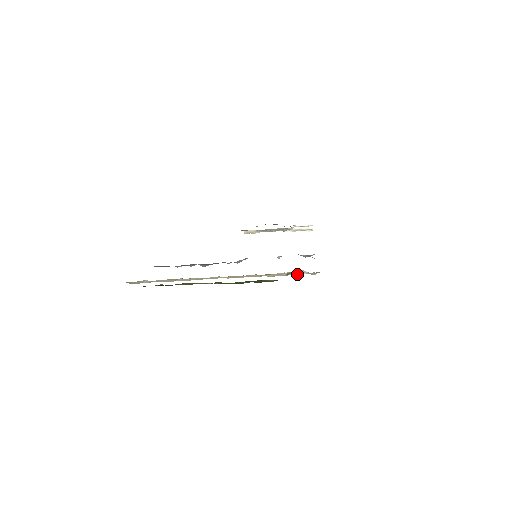
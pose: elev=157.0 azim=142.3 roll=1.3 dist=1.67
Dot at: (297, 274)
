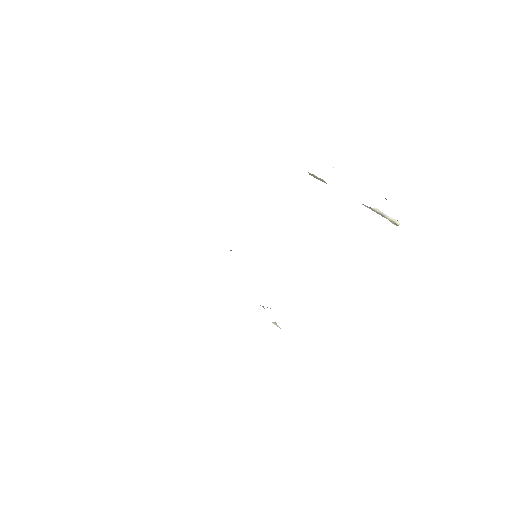
Dot at: (273, 322)
